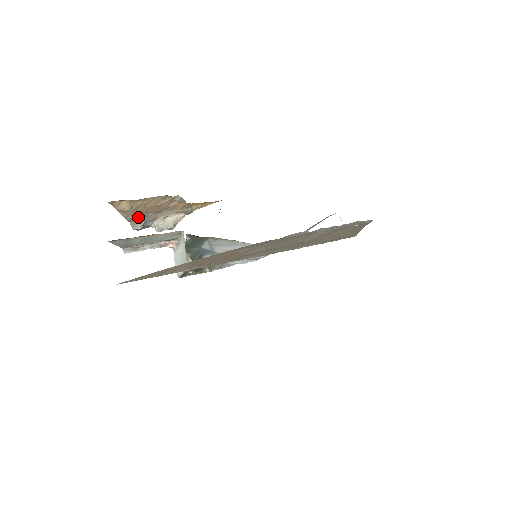
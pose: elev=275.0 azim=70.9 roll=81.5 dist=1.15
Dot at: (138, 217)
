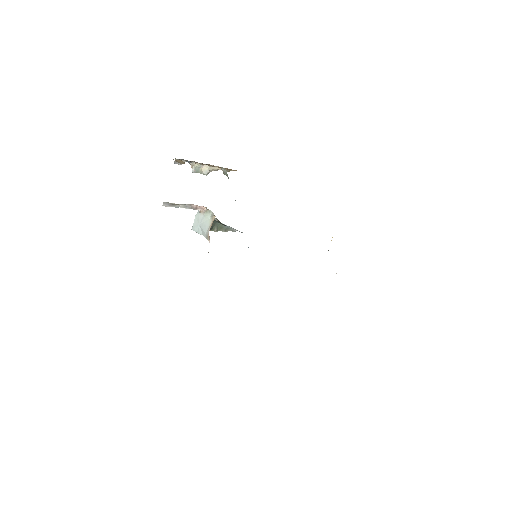
Dot at: occluded
